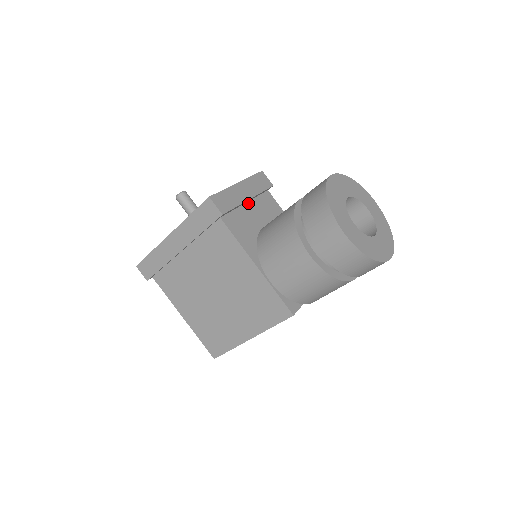
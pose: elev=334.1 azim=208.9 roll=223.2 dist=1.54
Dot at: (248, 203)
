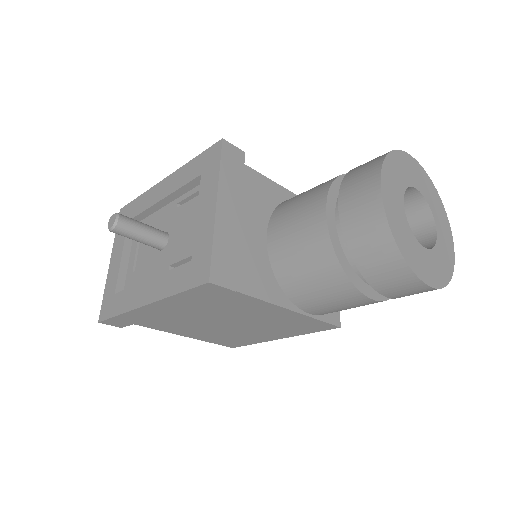
Dot at: occluded
